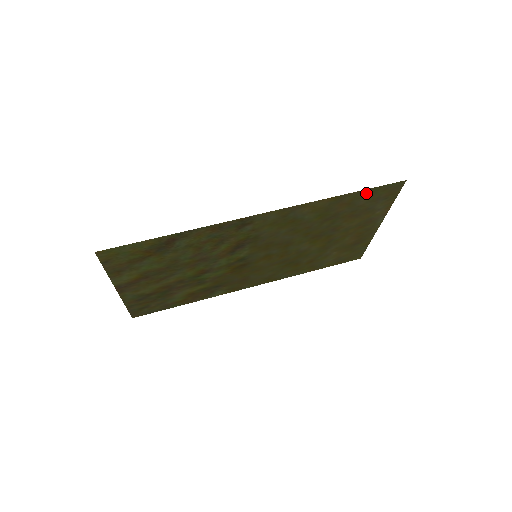
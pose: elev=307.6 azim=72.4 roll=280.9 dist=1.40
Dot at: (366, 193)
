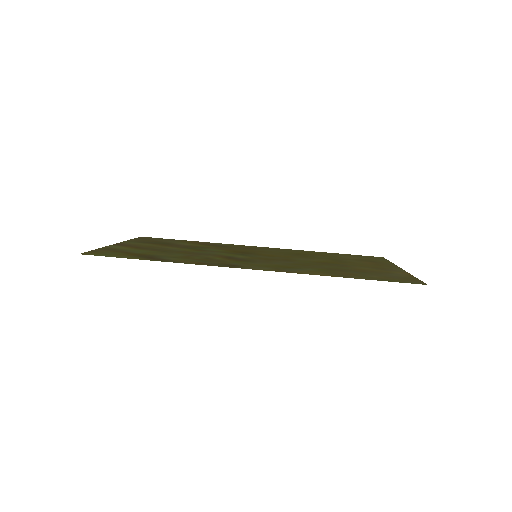
Dot at: (376, 278)
